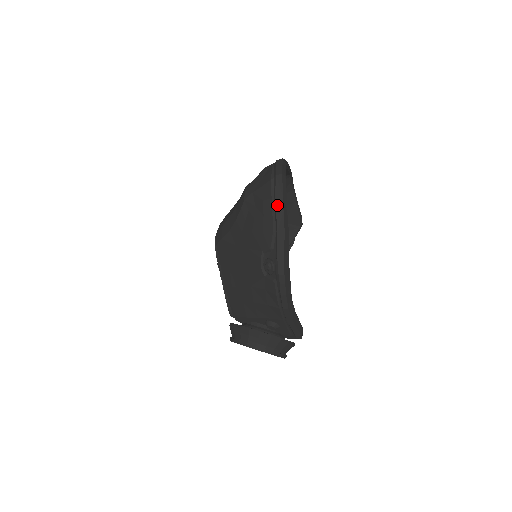
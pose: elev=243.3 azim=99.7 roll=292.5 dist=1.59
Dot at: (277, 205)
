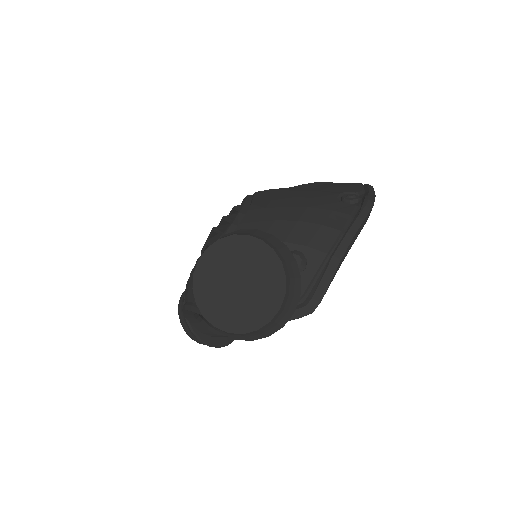
Dot at: (369, 187)
